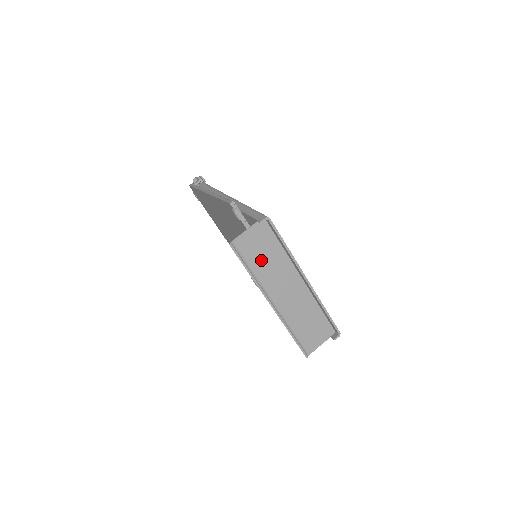
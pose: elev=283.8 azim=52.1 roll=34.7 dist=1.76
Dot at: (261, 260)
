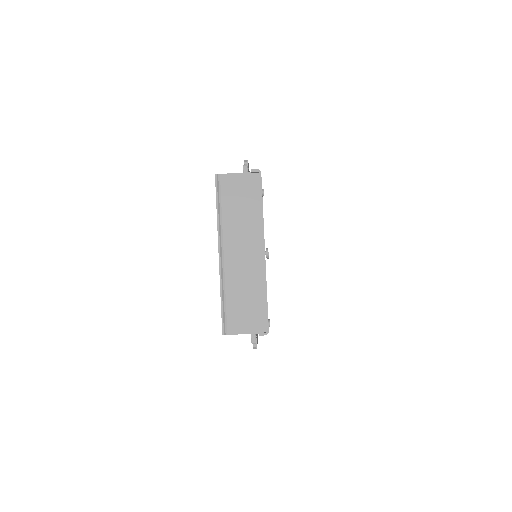
Dot at: (235, 208)
